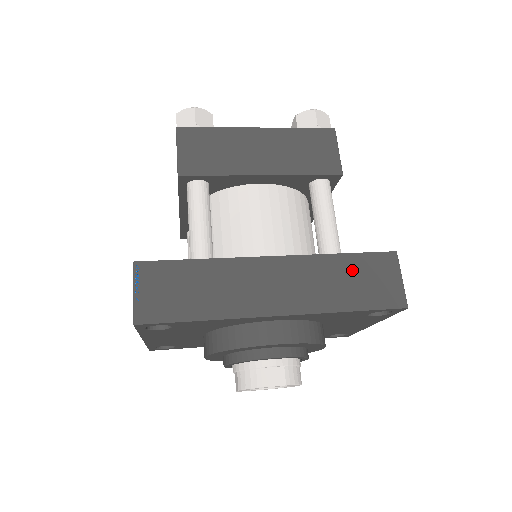
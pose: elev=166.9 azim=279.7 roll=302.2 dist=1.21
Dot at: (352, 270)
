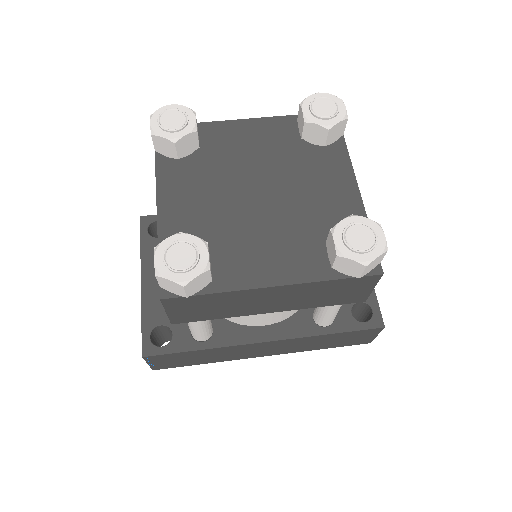
Dot at: (336, 338)
